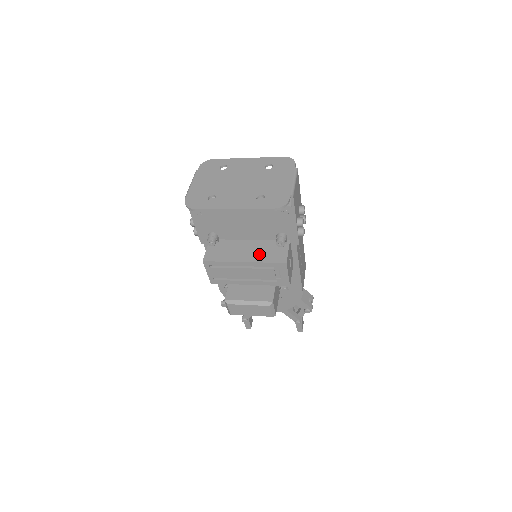
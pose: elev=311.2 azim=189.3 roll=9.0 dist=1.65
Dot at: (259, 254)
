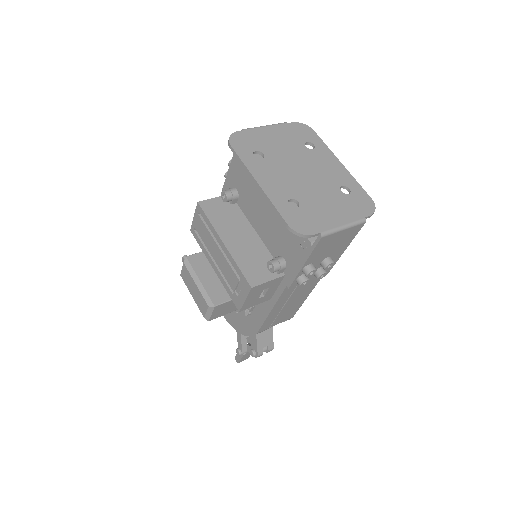
Dot at: (244, 253)
